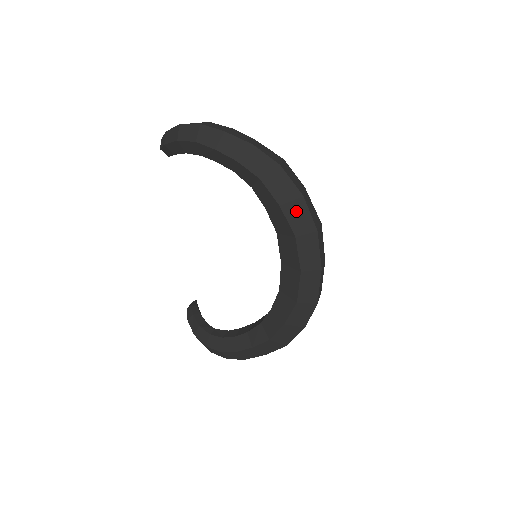
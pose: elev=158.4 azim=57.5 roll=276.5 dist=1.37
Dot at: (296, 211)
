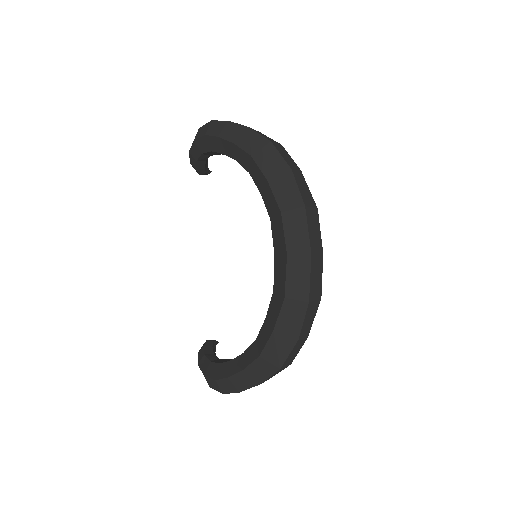
Dot at: (283, 185)
